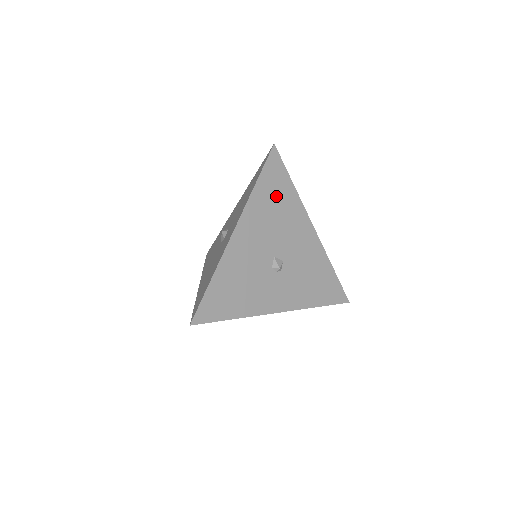
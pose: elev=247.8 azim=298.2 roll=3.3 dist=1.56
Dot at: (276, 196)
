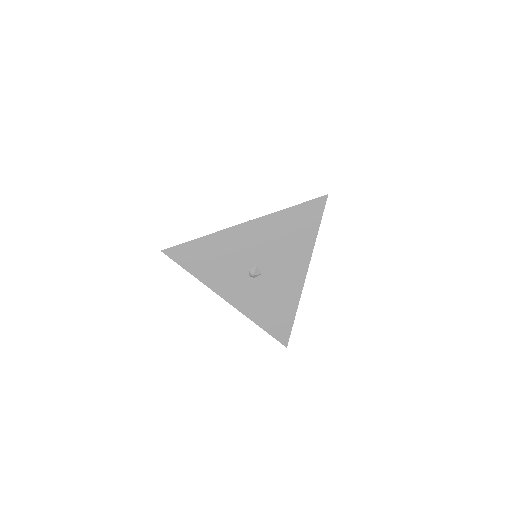
Dot at: (296, 229)
